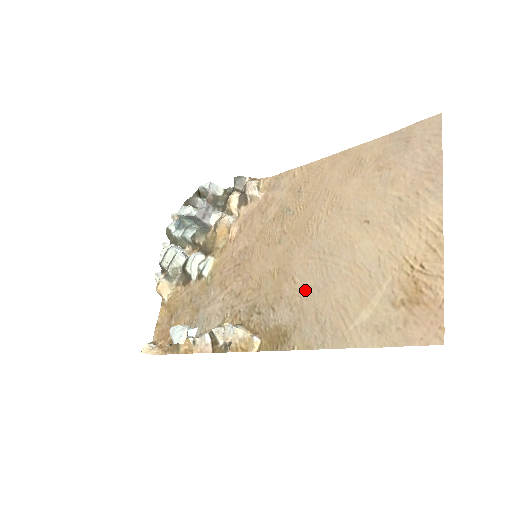
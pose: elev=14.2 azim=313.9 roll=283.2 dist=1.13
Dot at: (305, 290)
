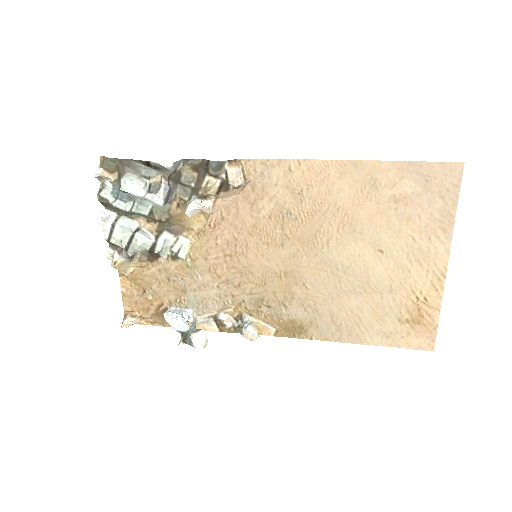
Dot at: (319, 297)
